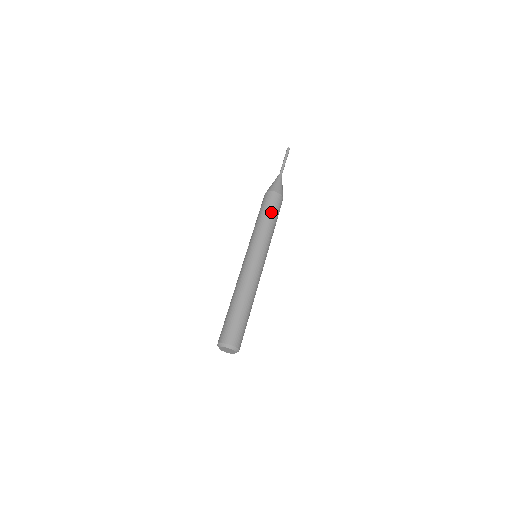
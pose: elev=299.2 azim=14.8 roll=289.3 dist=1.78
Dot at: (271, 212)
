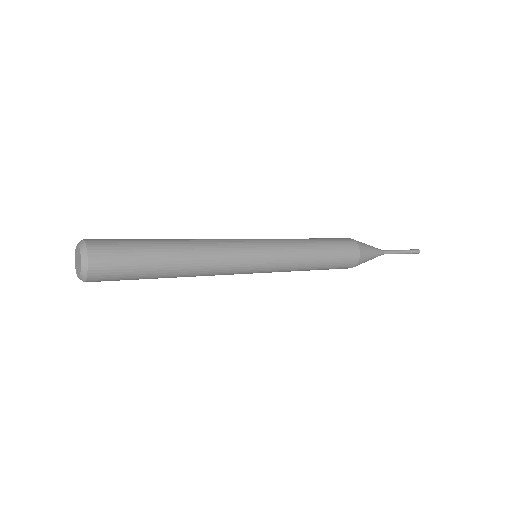
Dot at: (329, 248)
